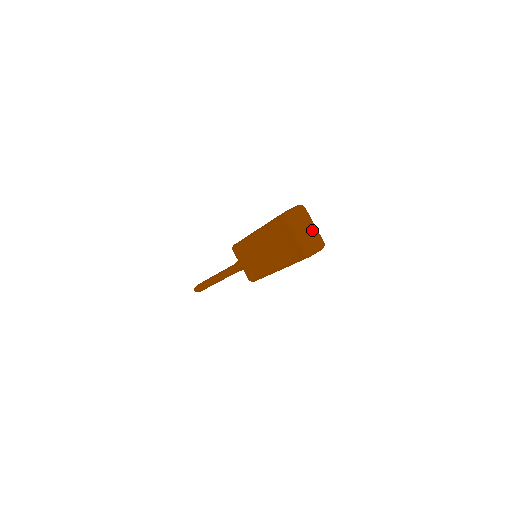
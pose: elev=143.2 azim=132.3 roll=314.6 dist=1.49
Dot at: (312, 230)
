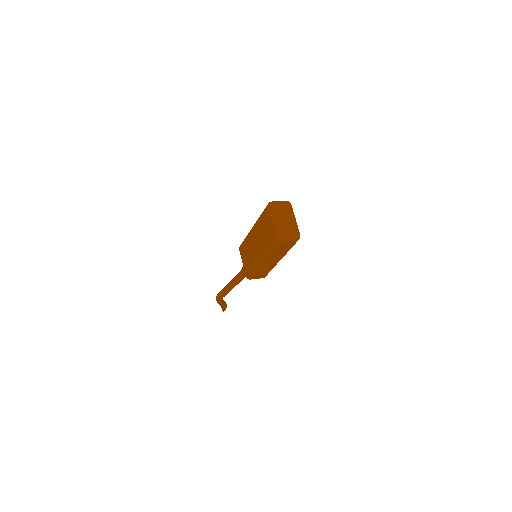
Dot at: (291, 221)
